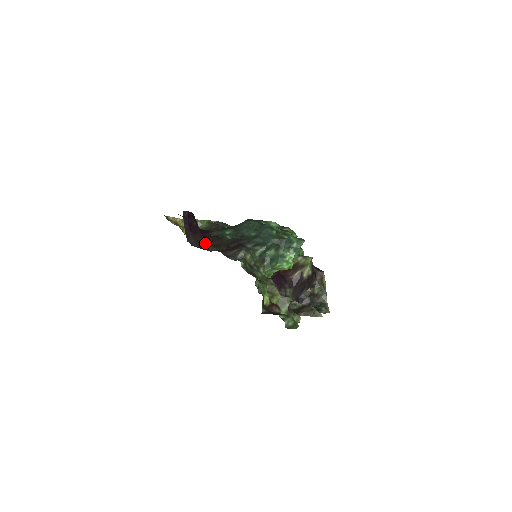
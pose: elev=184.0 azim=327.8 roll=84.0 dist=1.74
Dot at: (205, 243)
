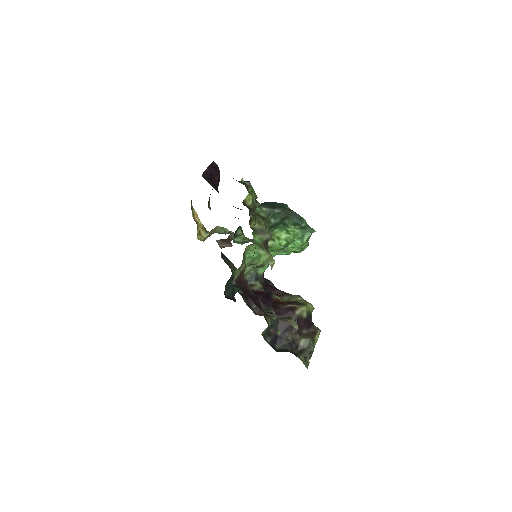
Dot at: (216, 190)
